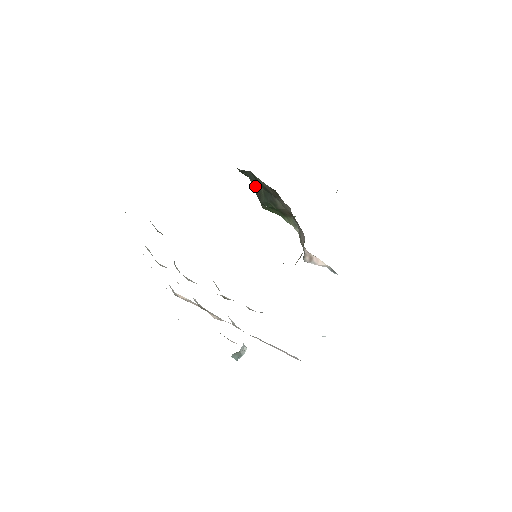
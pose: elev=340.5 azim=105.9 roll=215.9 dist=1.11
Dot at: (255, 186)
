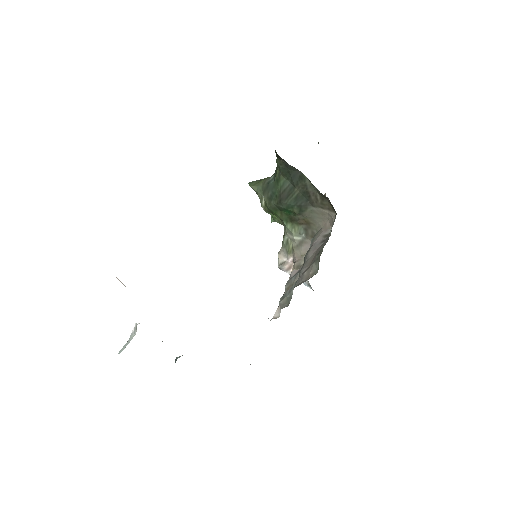
Dot at: (286, 185)
